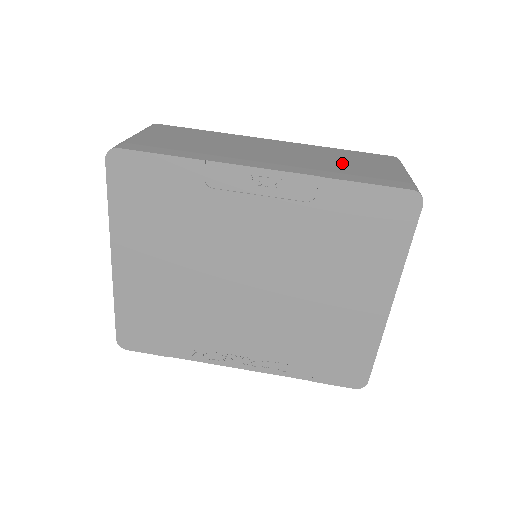
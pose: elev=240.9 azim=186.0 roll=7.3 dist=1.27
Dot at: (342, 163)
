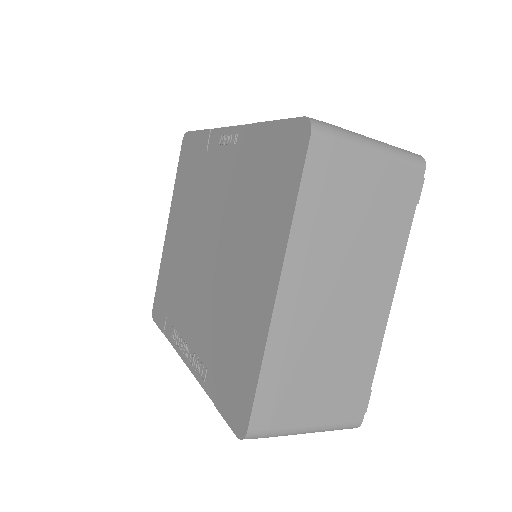
Dot at: occluded
